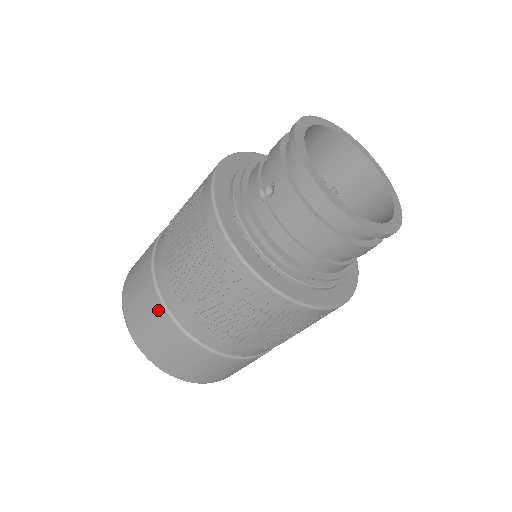
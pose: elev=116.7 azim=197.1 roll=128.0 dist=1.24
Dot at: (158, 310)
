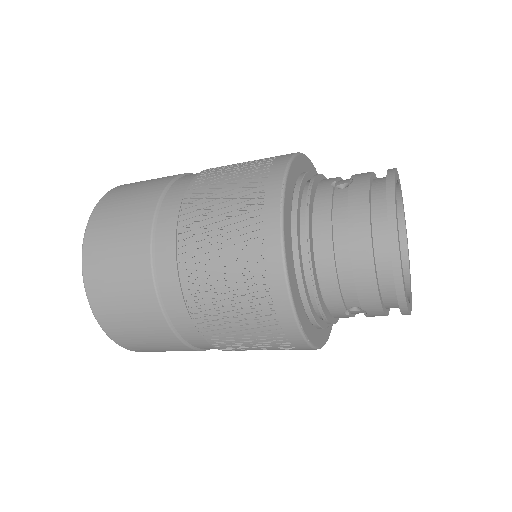
Dot at: (150, 200)
